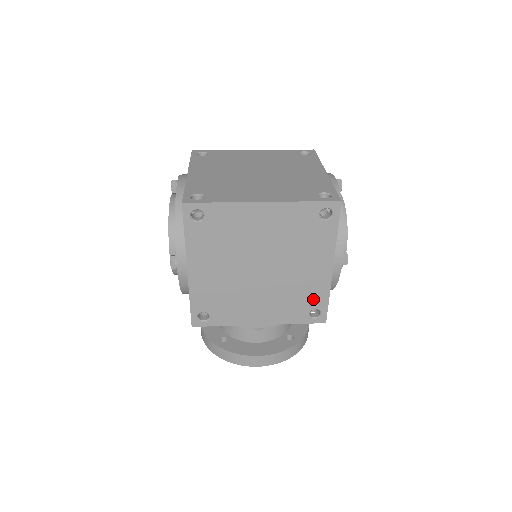
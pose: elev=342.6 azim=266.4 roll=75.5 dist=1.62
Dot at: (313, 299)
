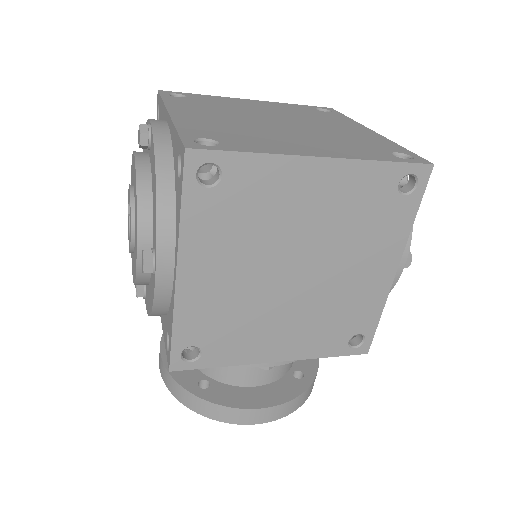
Dot at: (359, 319)
